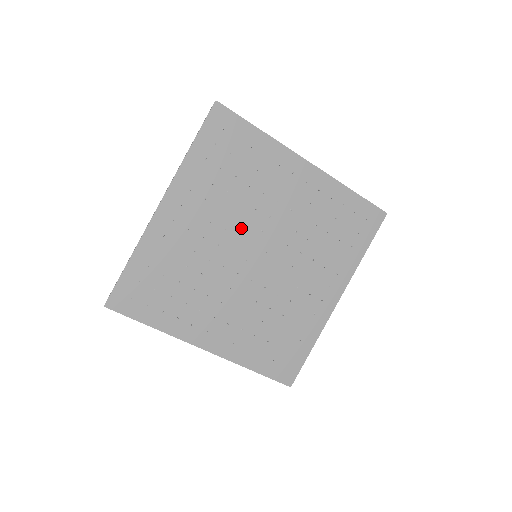
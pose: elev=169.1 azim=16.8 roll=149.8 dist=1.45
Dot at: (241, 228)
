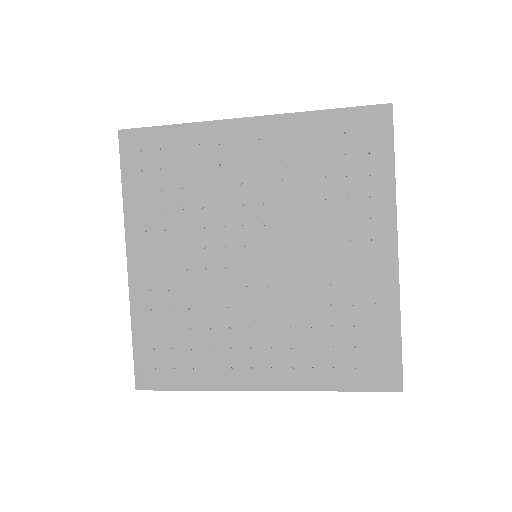
Dot at: (219, 236)
